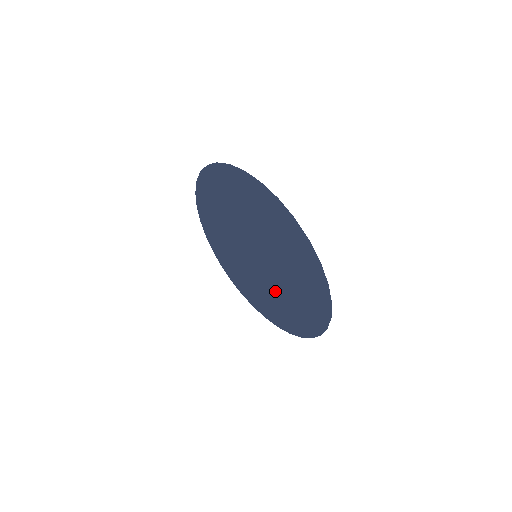
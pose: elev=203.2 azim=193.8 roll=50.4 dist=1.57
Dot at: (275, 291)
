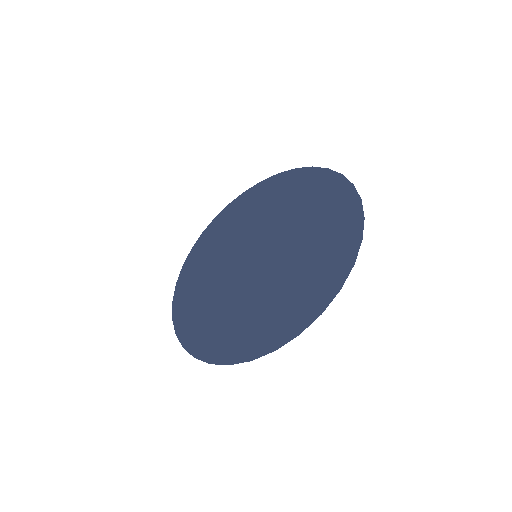
Dot at: (231, 297)
